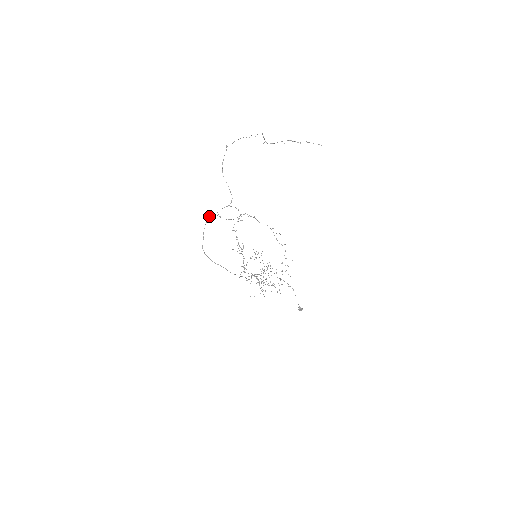
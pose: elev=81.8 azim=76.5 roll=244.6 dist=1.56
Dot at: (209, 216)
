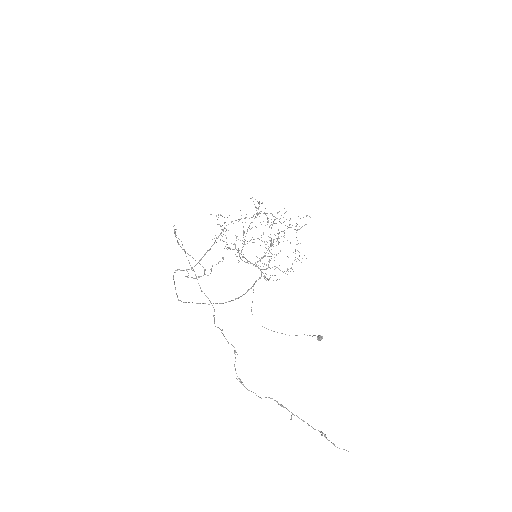
Dot at: (175, 270)
